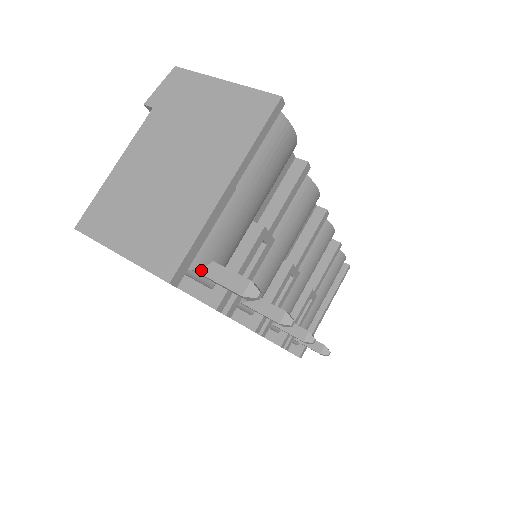
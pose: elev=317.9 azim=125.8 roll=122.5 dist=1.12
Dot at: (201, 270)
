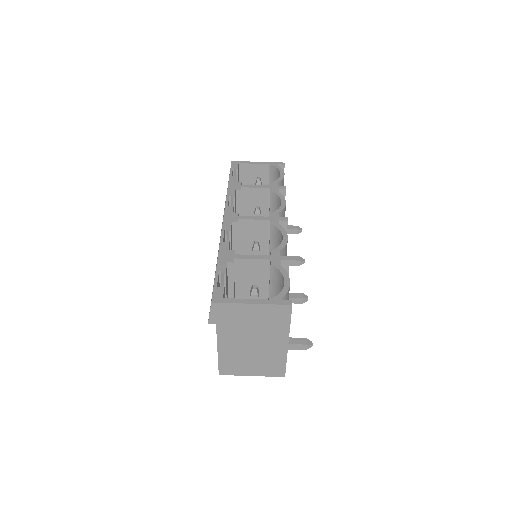
Dot at: occluded
